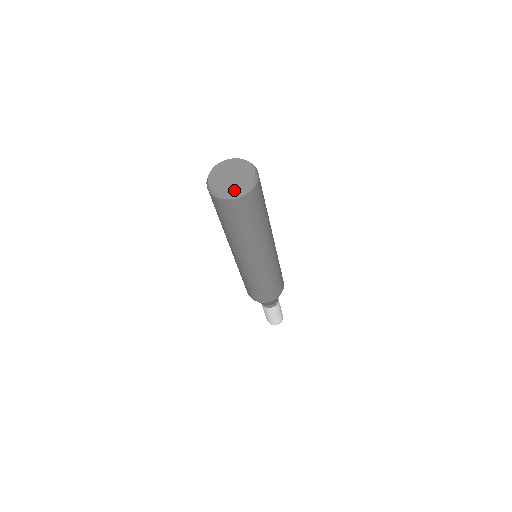
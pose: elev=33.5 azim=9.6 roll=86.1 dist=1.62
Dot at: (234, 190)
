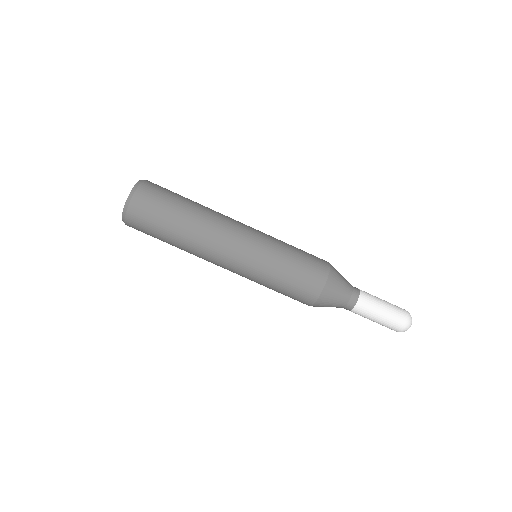
Dot at: (126, 204)
